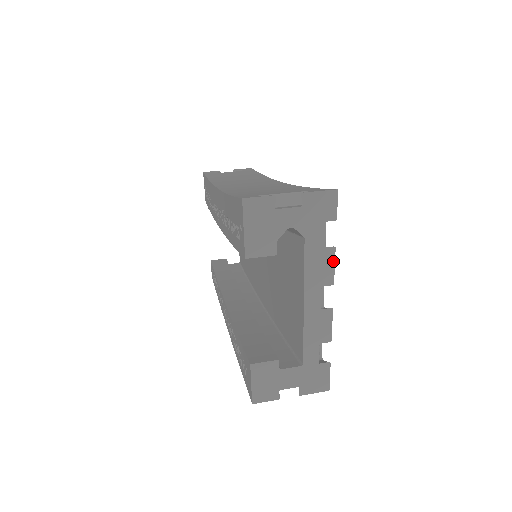
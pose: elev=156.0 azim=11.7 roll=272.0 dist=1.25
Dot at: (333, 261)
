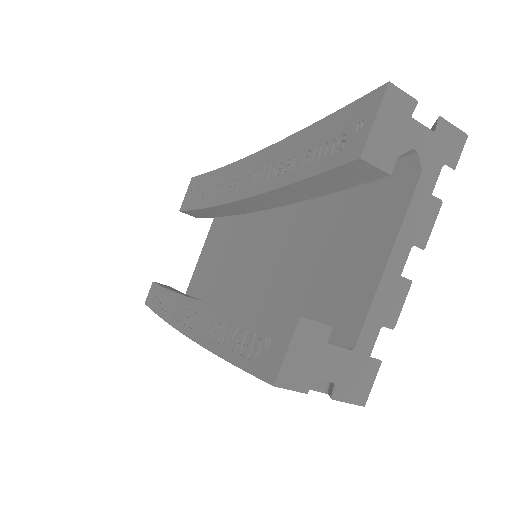
Dot at: (434, 218)
